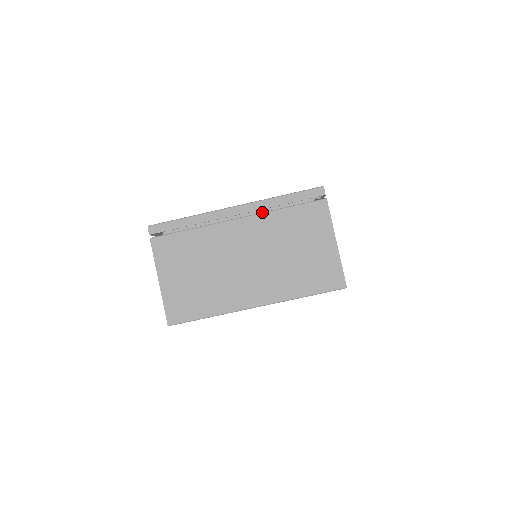
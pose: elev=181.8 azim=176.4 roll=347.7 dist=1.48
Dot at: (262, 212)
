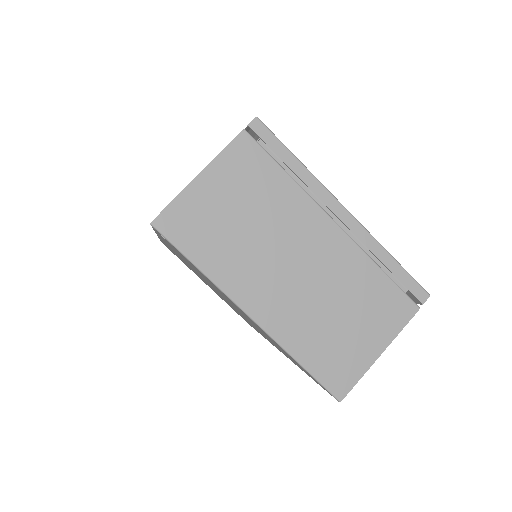
Dot at: occluded
